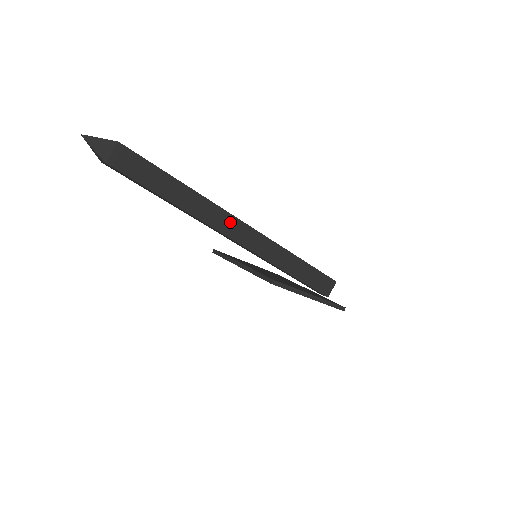
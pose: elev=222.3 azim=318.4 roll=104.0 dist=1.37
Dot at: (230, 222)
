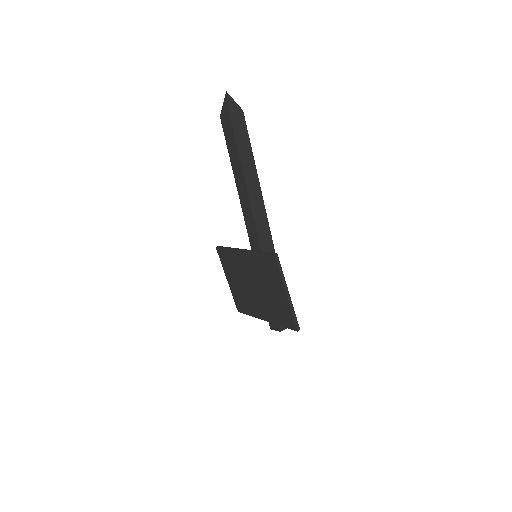
Dot at: (262, 213)
